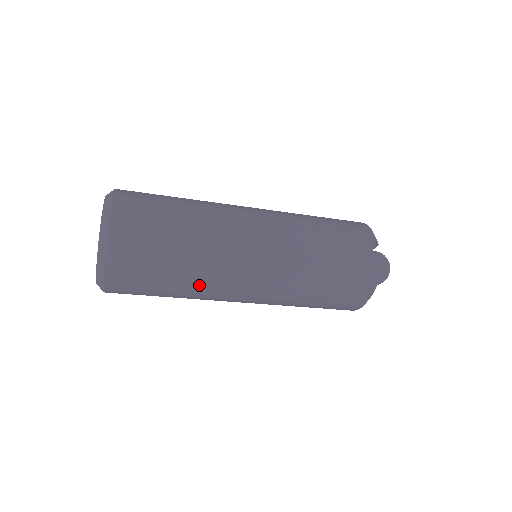
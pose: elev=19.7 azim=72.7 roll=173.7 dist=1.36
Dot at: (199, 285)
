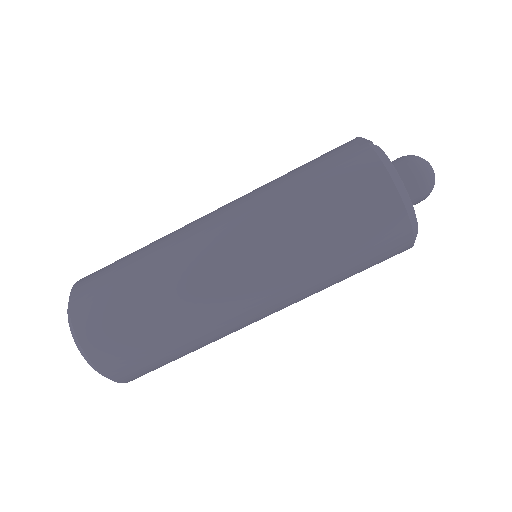
Dot at: (178, 304)
